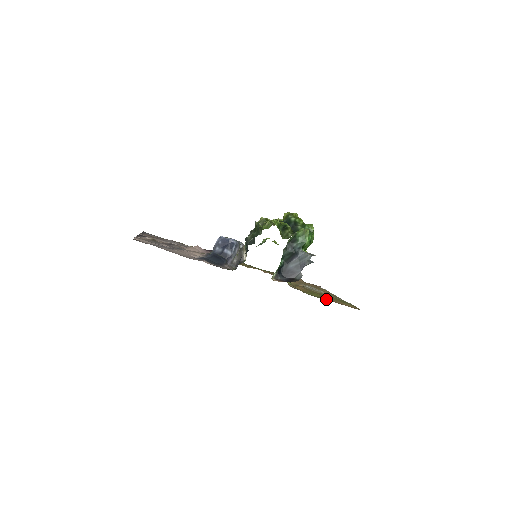
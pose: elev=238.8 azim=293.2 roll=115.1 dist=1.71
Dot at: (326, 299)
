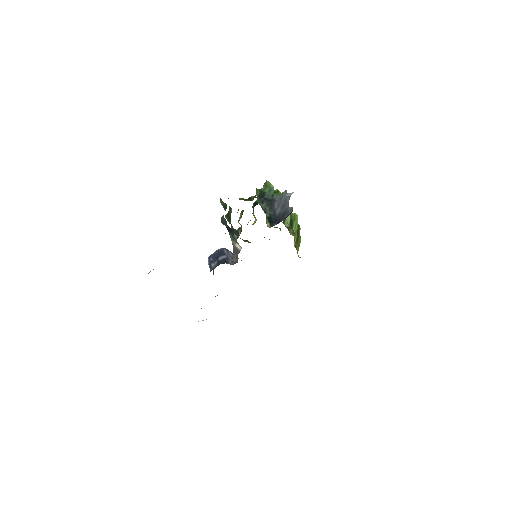
Dot at: occluded
